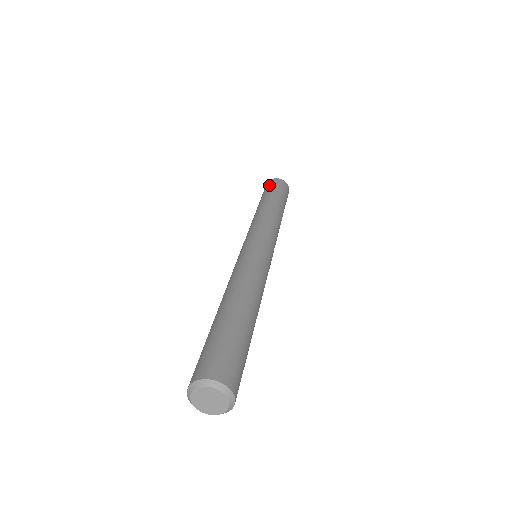
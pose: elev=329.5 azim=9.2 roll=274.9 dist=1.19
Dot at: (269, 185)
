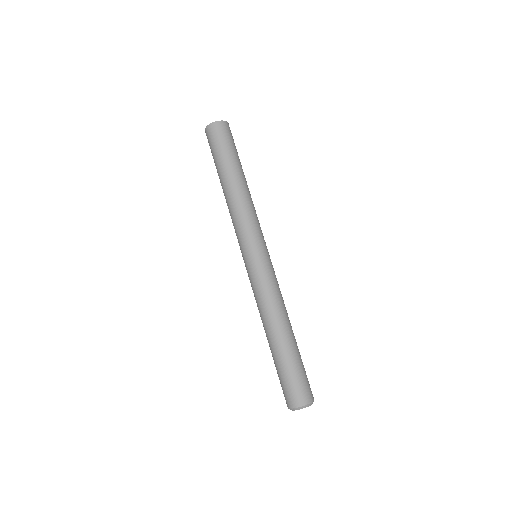
Dot at: (224, 136)
